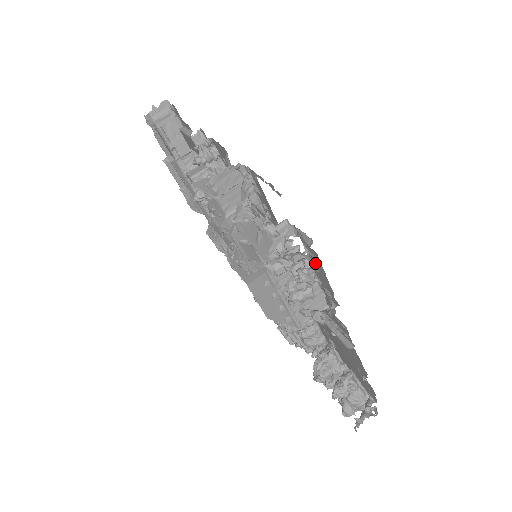
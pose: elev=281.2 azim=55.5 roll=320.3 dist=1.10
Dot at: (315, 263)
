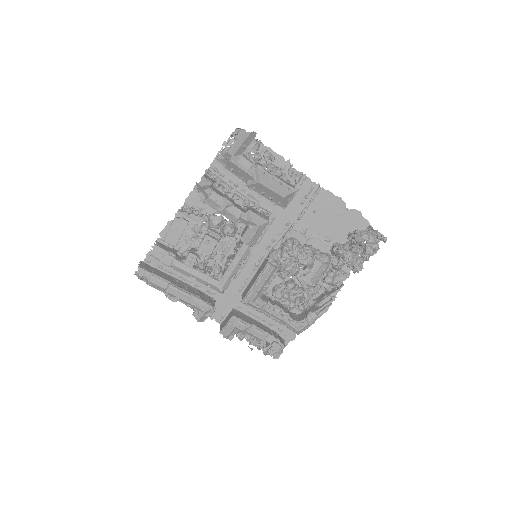
Dot at: occluded
